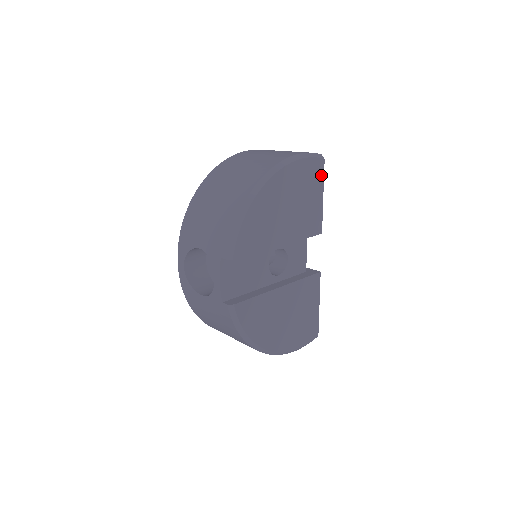
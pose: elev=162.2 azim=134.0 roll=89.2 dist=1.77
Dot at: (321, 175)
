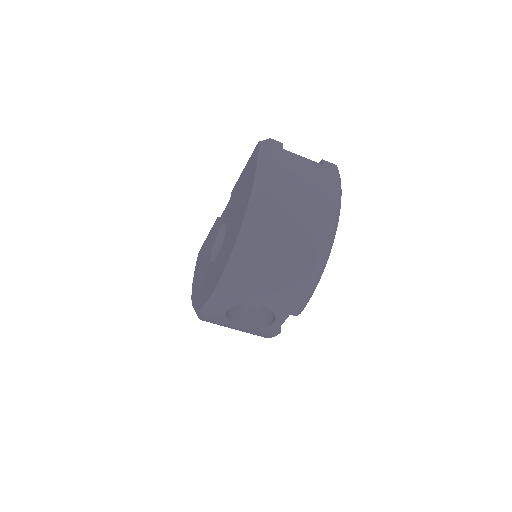
Dot at: occluded
